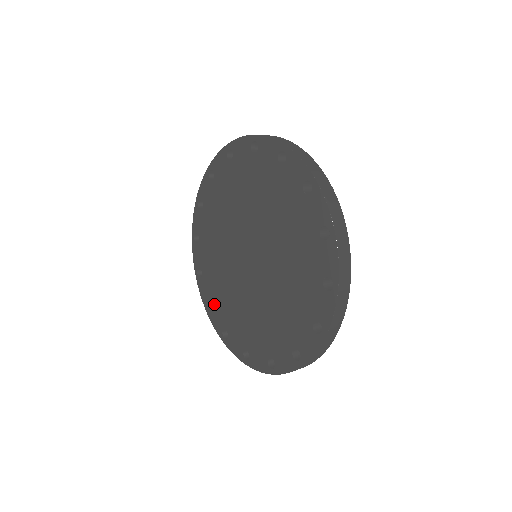
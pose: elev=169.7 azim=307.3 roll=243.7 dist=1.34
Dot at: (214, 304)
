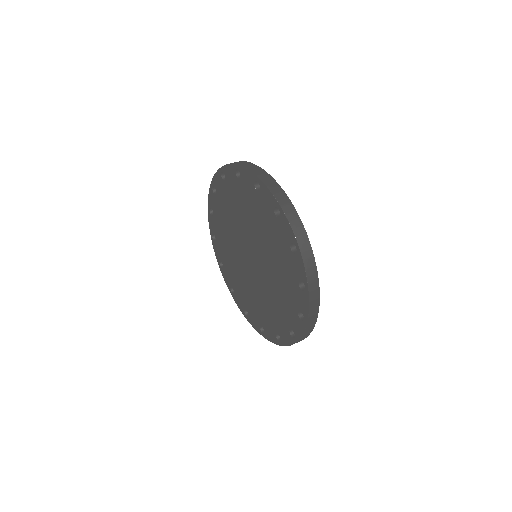
Dot at: (235, 290)
